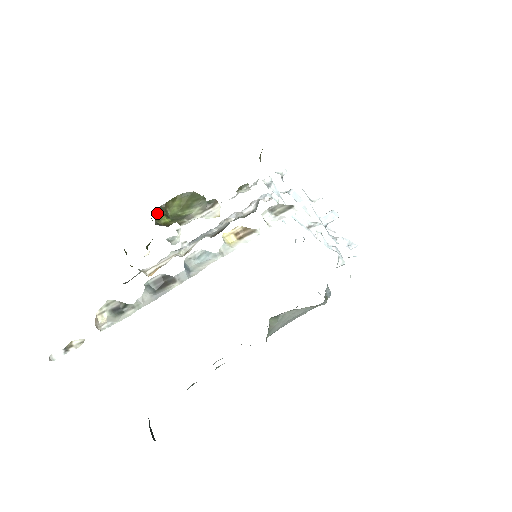
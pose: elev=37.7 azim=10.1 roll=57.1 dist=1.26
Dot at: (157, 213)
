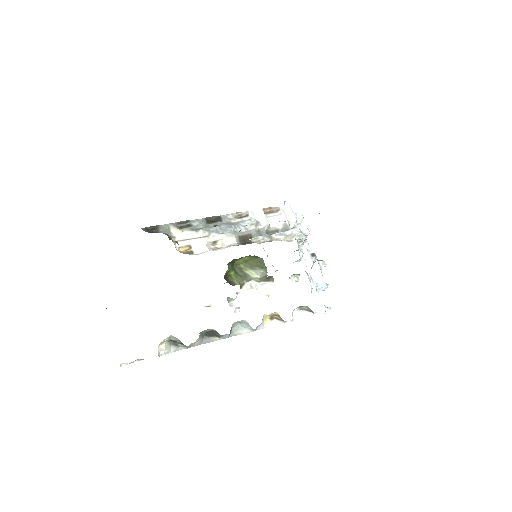
Dot at: (229, 266)
